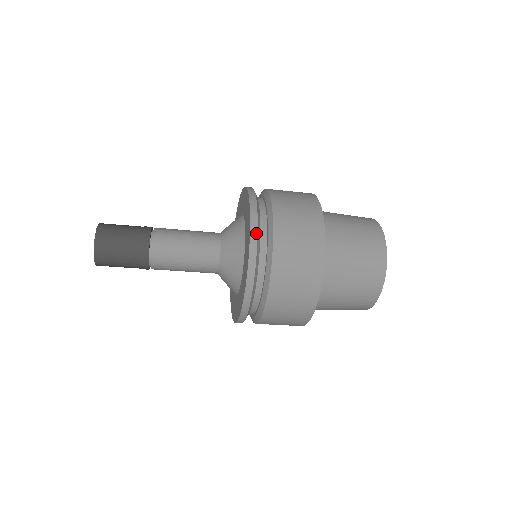
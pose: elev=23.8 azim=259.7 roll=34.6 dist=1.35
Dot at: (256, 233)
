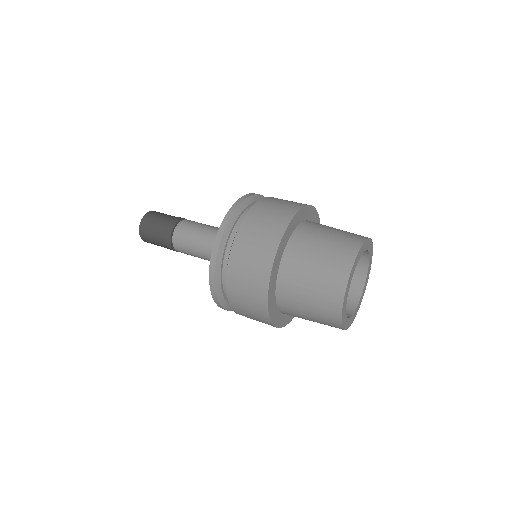
Dot at: (224, 309)
